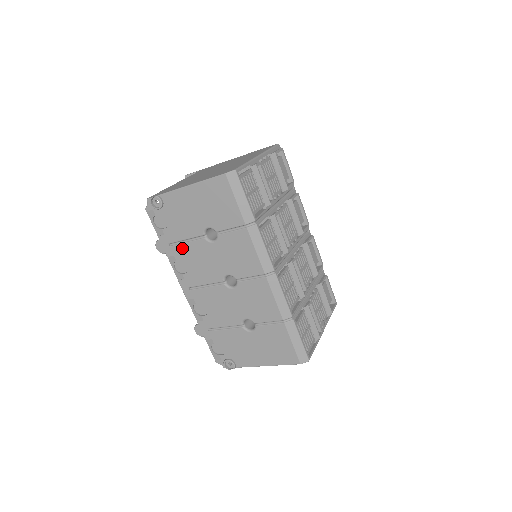
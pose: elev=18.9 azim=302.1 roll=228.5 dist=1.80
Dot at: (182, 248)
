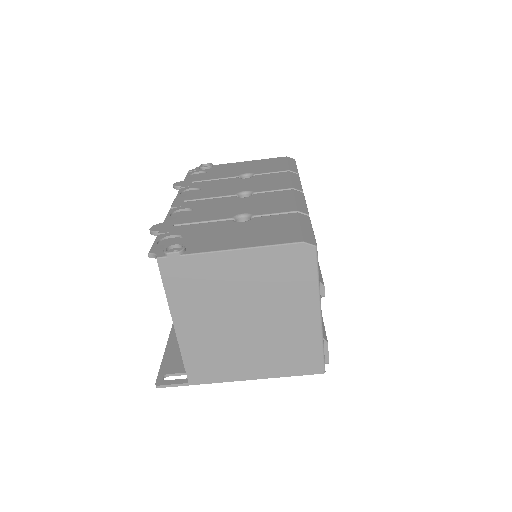
Dot at: (206, 182)
